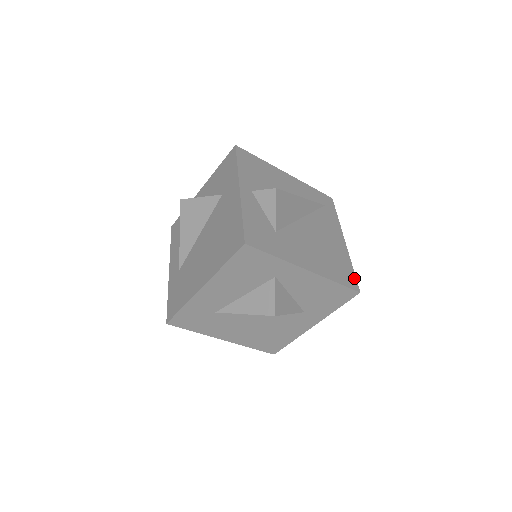
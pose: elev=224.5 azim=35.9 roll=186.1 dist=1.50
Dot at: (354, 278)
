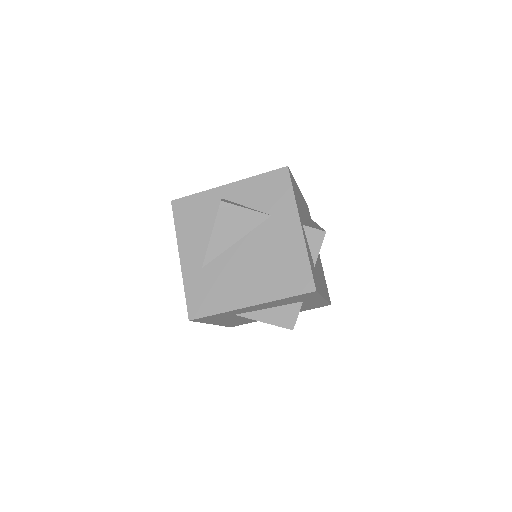
Dot at: occluded
